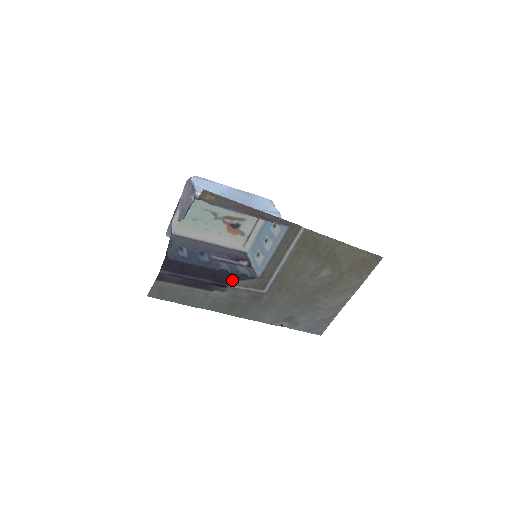
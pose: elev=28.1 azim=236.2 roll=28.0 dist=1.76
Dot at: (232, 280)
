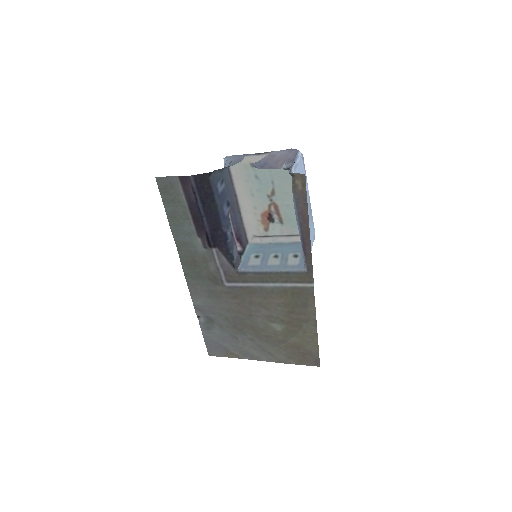
Dot at: (221, 249)
